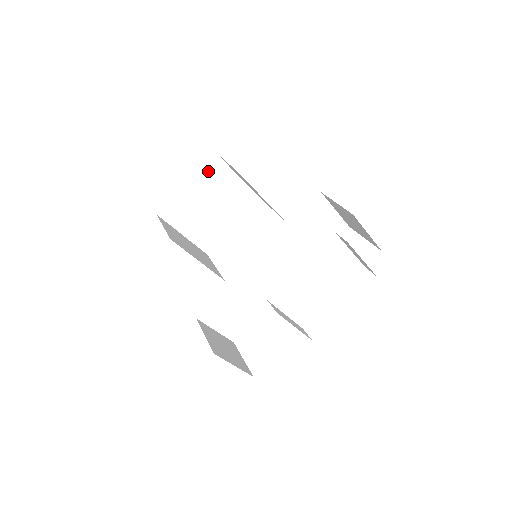
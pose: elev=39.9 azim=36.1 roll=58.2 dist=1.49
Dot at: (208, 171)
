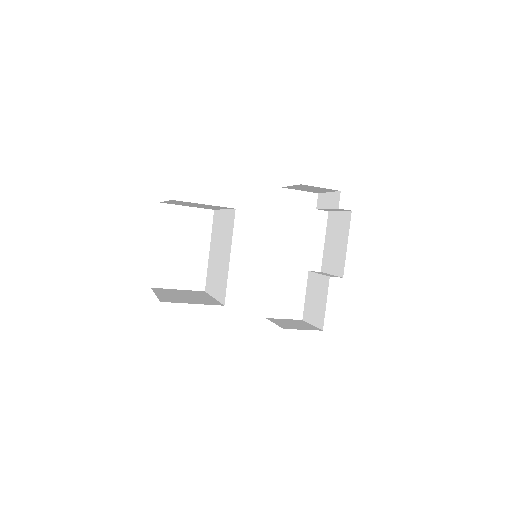
Dot at: occluded
